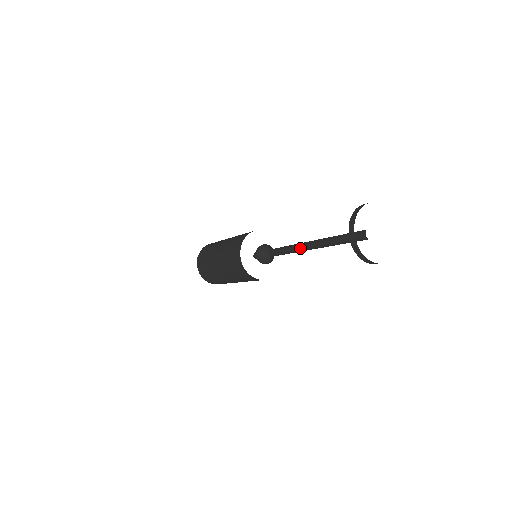
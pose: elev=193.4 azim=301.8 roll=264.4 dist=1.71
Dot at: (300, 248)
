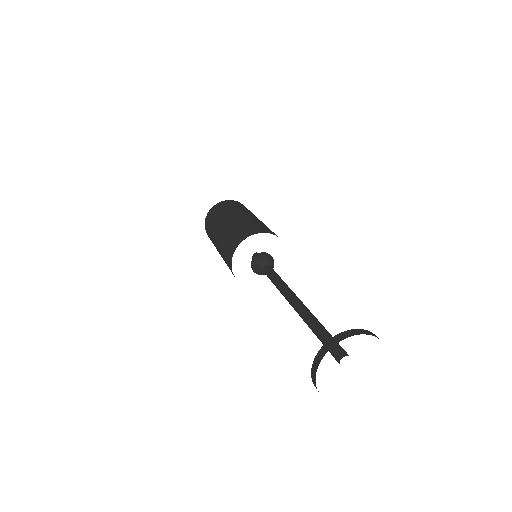
Dot at: occluded
